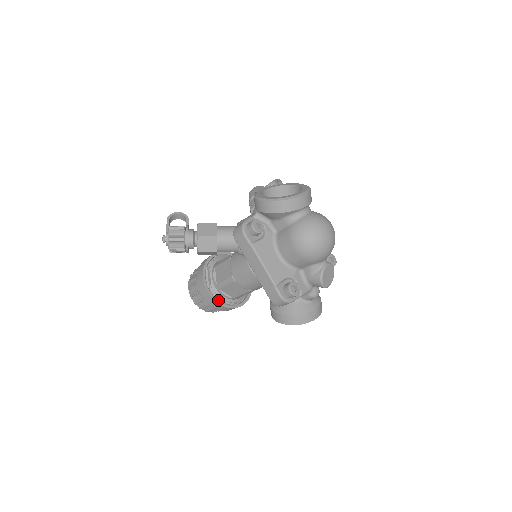
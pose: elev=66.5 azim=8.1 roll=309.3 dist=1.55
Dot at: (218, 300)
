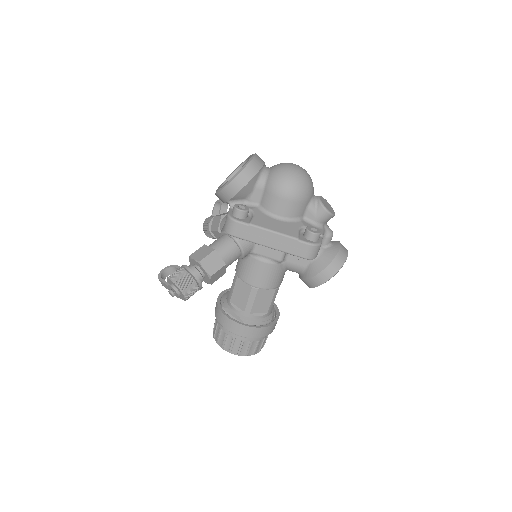
Dot at: (257, 326)
